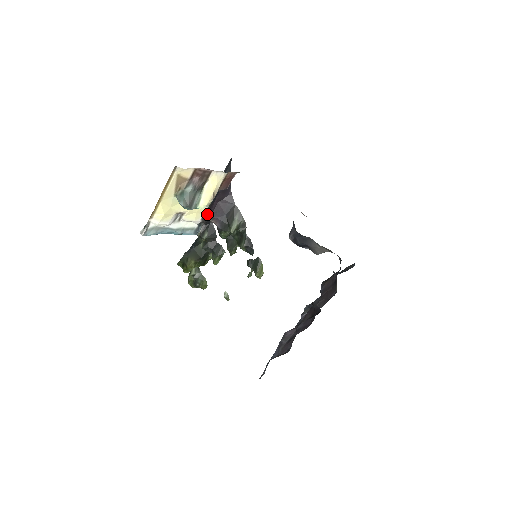
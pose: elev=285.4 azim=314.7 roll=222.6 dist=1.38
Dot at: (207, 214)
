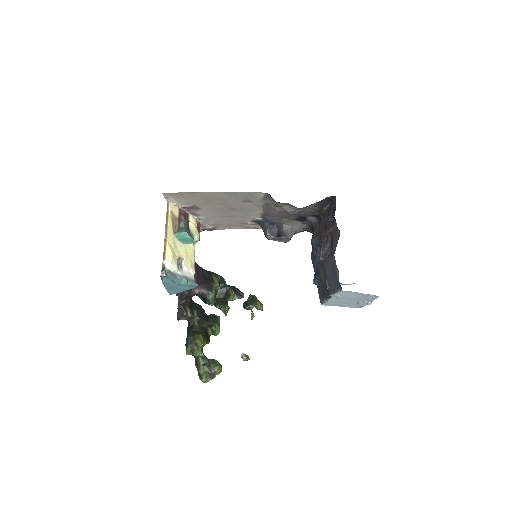
Dot at: occluded
